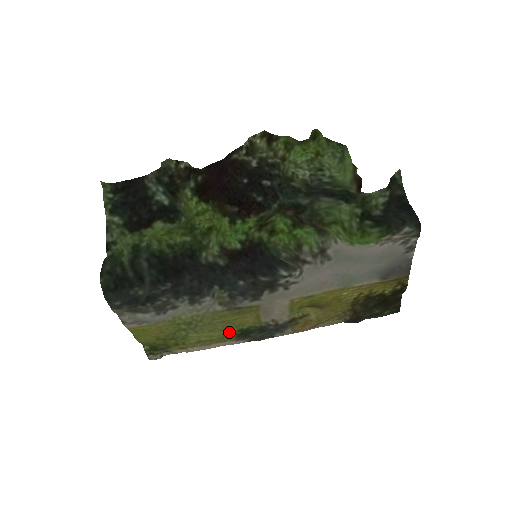
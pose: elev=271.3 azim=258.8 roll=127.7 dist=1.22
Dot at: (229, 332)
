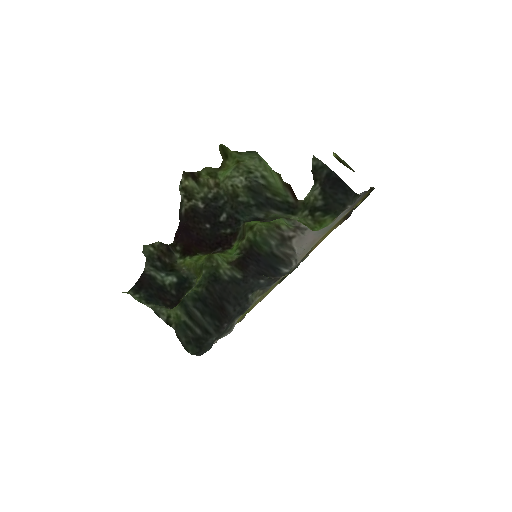
Dot at: occluded
